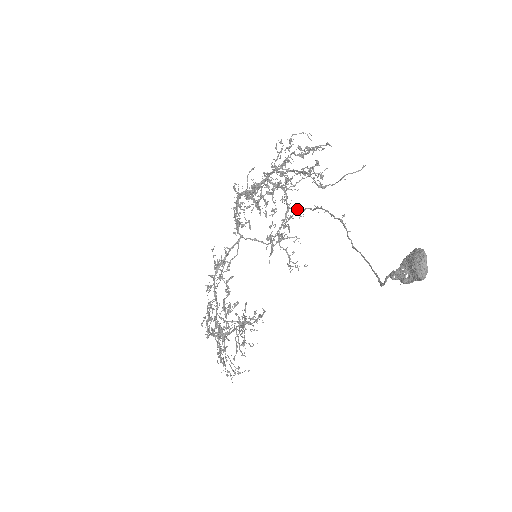
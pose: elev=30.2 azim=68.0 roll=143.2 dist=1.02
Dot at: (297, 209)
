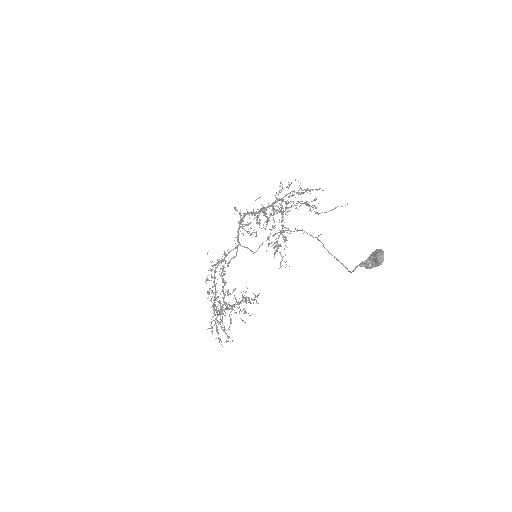
Dot at: (288, 228)
